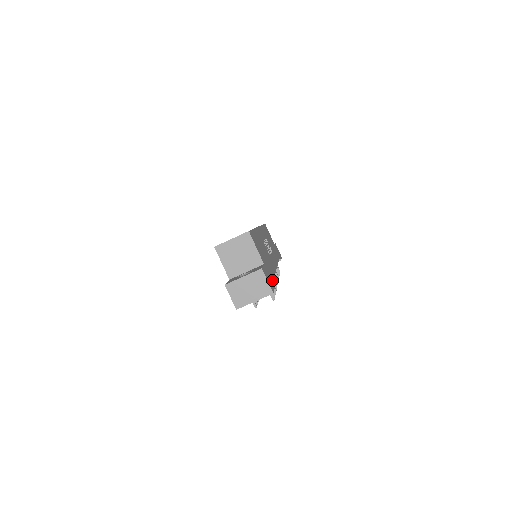
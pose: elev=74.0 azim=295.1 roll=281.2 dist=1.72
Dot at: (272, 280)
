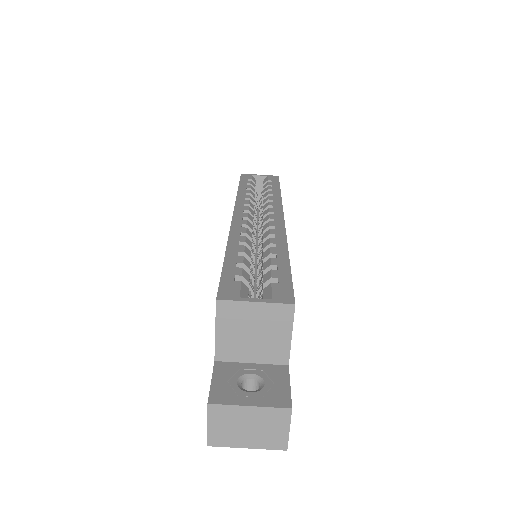
Dot at: occluded
